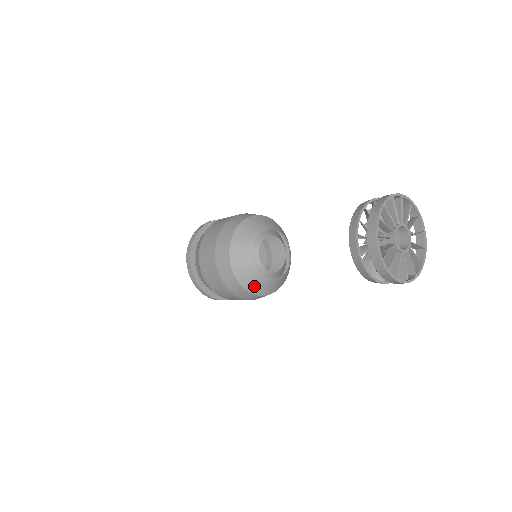
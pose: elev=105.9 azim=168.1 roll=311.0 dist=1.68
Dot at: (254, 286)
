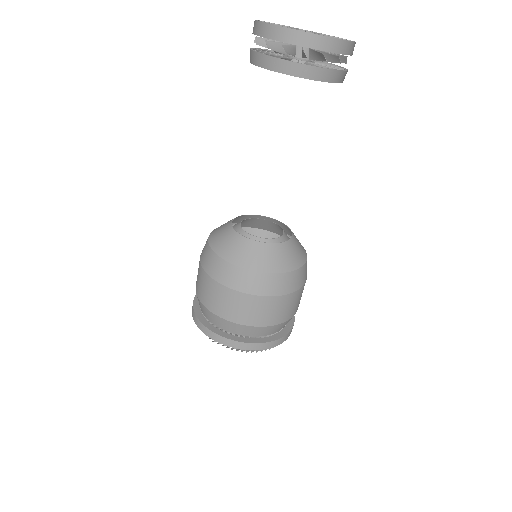
Dot at: (248, 259)
